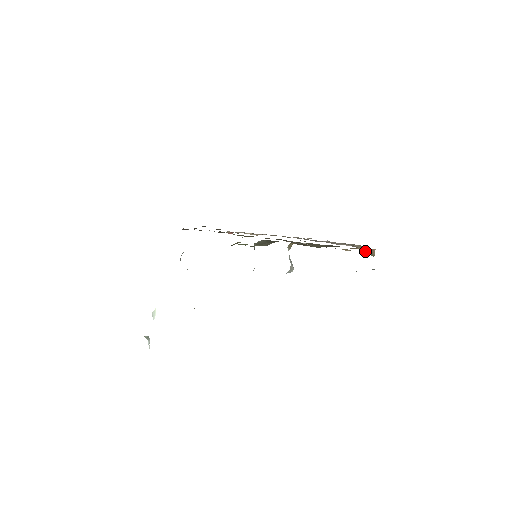
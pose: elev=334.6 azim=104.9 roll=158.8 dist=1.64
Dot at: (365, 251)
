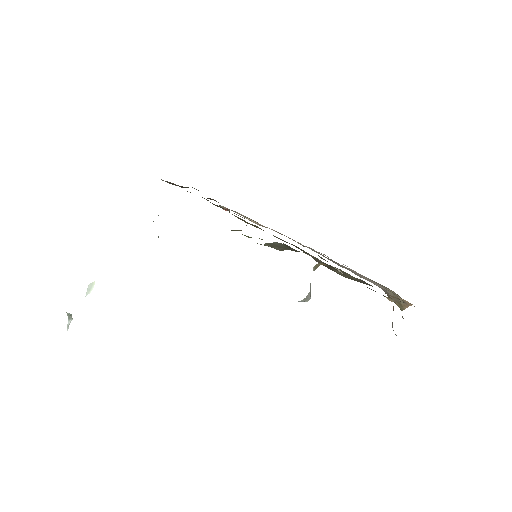
Dot at: (394, 299)
